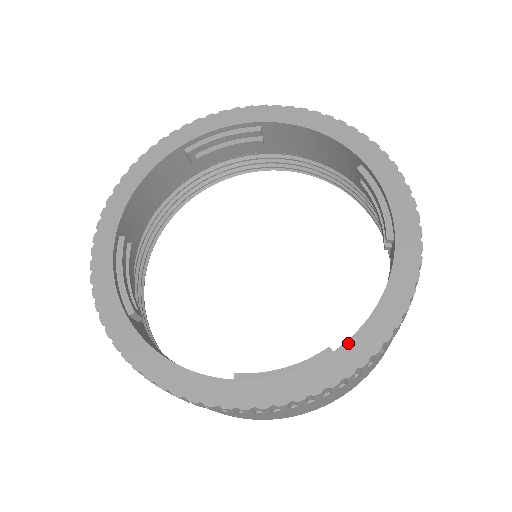
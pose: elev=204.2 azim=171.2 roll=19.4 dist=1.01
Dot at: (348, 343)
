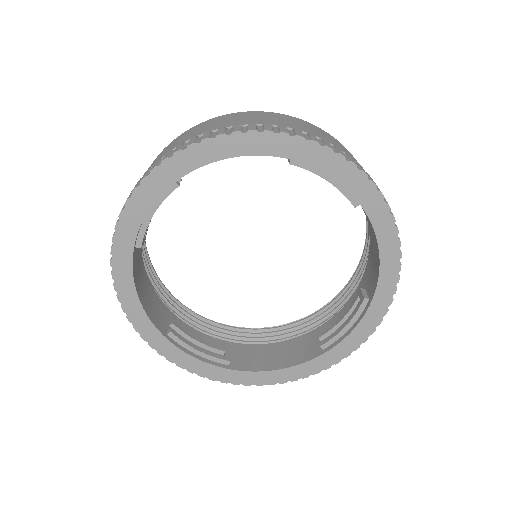
Dot at: (239, 372)
